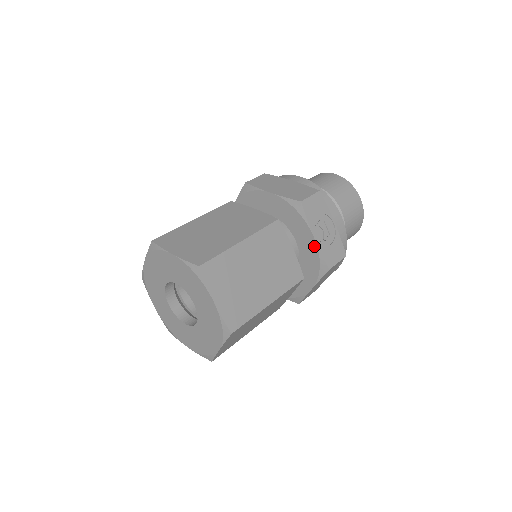
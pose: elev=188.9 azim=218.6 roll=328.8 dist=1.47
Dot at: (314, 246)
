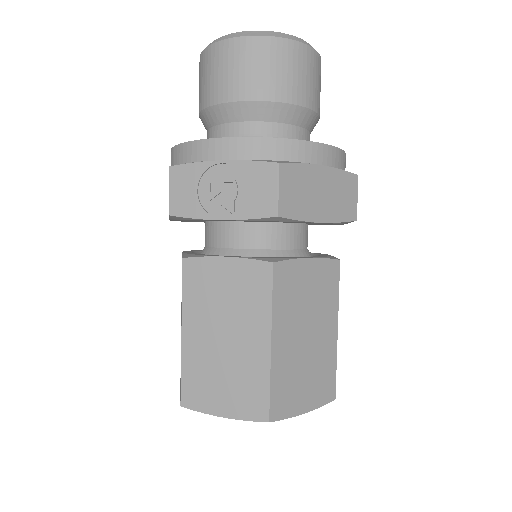
Dot at: occluded
